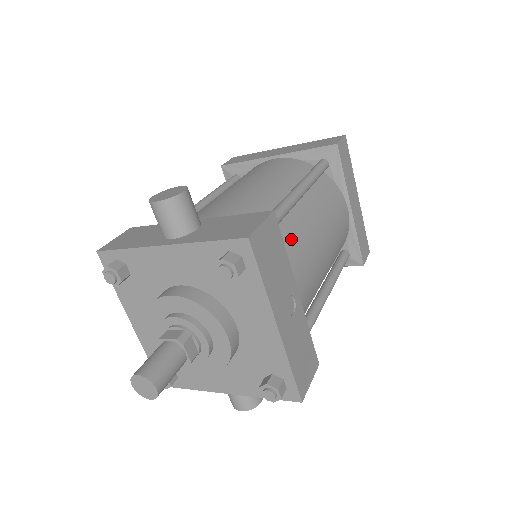
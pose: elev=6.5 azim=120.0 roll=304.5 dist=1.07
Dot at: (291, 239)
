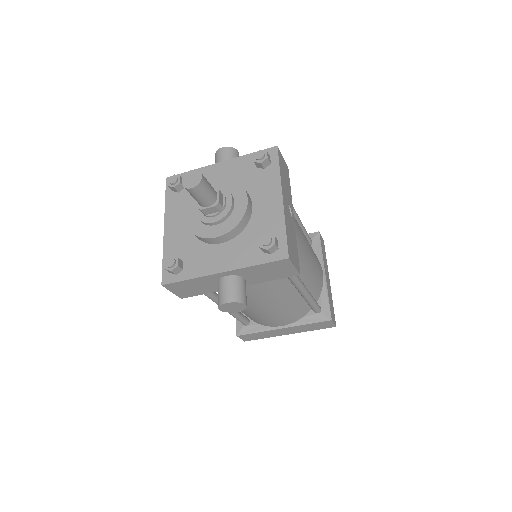
Dot at: occluded
